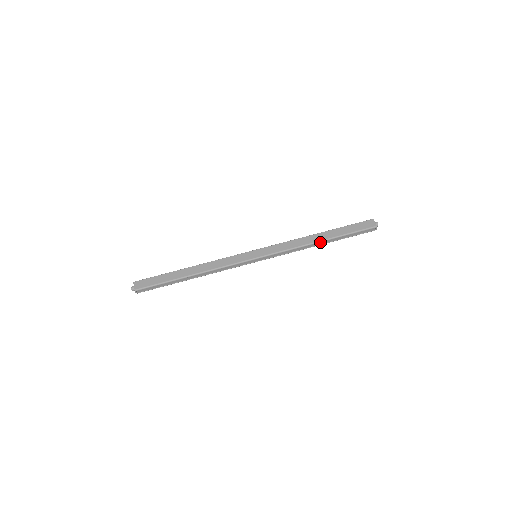
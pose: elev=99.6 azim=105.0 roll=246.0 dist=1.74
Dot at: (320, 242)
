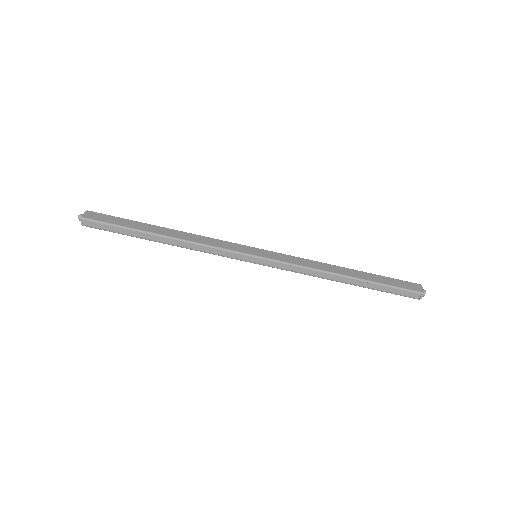
Dot at: (344, 278)
